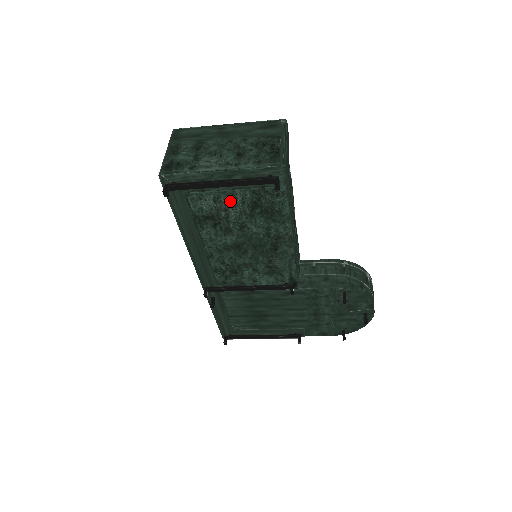
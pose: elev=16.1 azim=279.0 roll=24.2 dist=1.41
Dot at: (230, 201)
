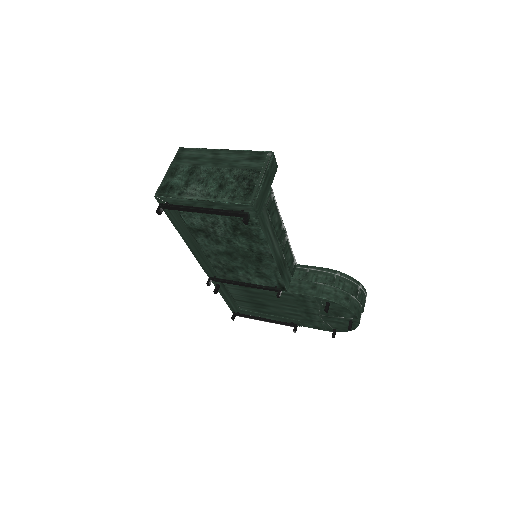
Dot at: (214, 222)
